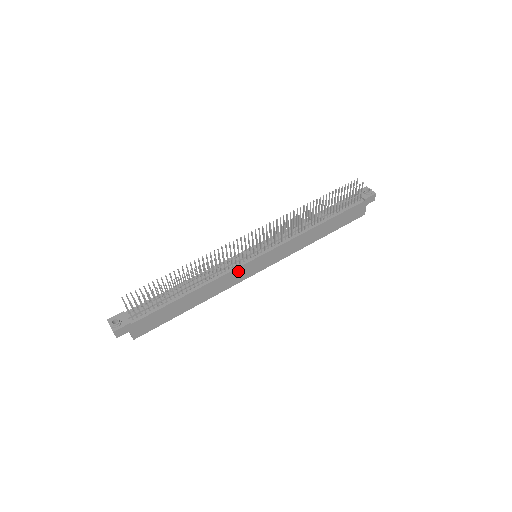
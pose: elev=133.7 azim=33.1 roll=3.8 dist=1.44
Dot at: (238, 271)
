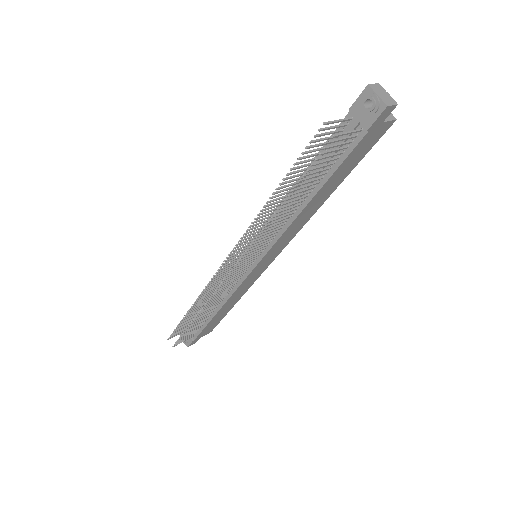
Dot at: (246, 281)
